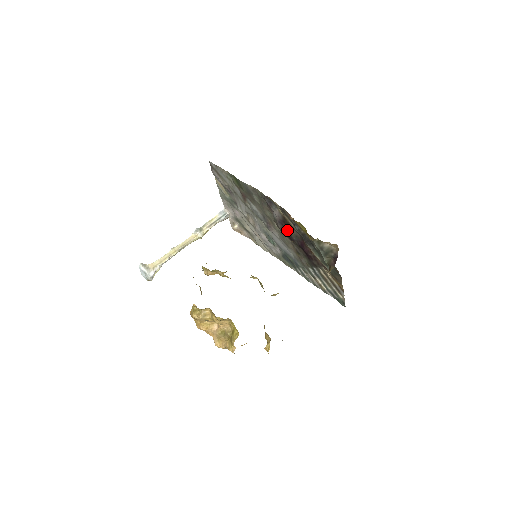
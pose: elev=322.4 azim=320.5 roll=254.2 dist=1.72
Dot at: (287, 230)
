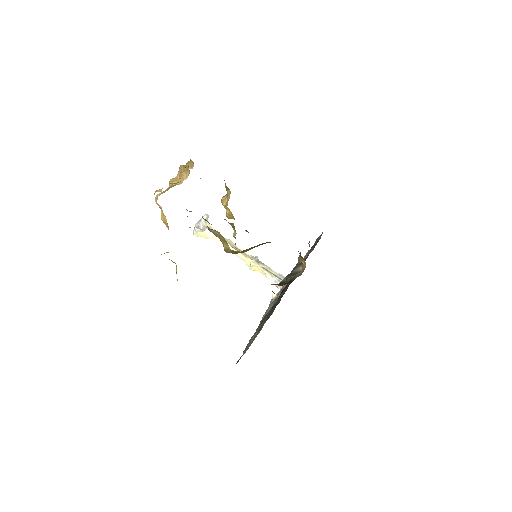
Dot at: occluded
